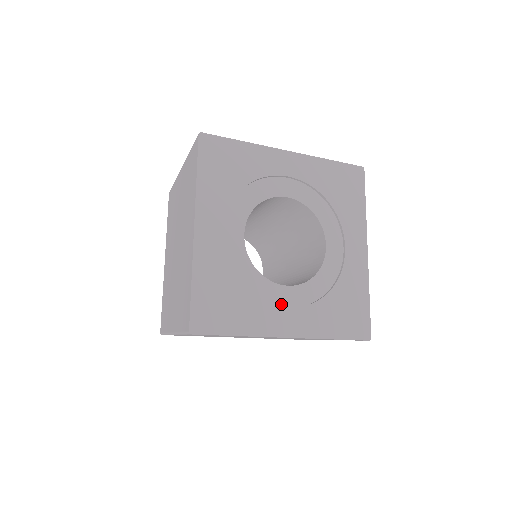
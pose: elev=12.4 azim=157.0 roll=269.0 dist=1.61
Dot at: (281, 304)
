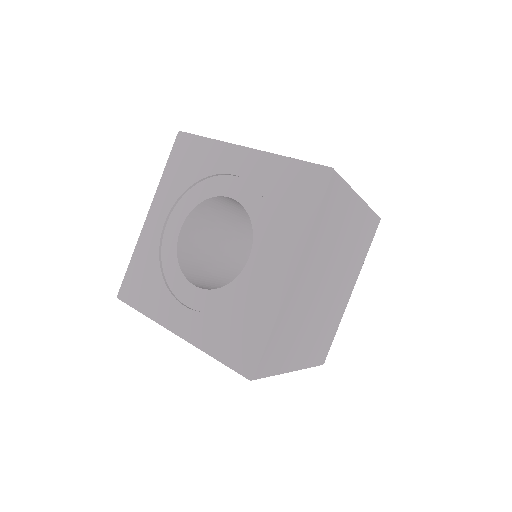
Dot at: (185, 302)
